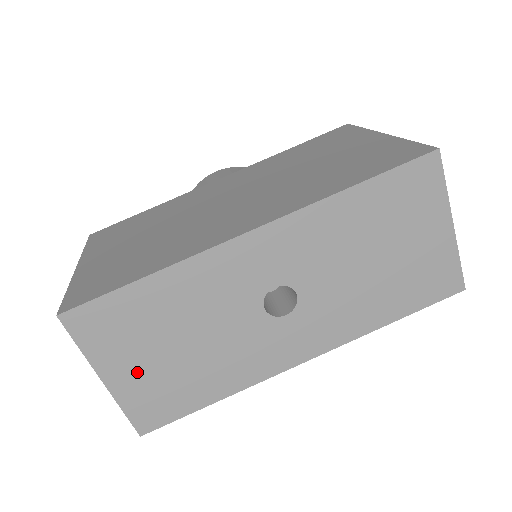
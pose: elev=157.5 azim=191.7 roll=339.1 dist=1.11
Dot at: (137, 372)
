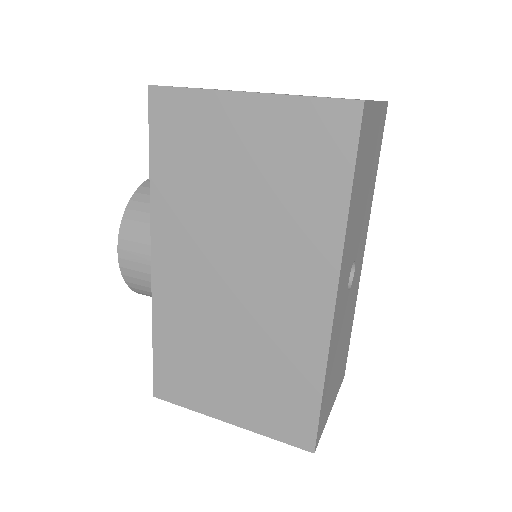
Dot at: (336, 386)
